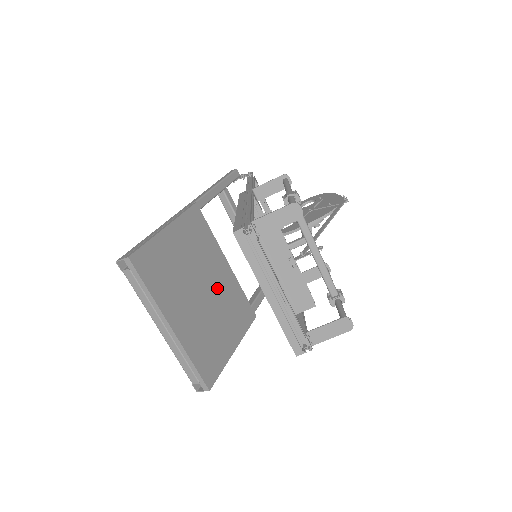
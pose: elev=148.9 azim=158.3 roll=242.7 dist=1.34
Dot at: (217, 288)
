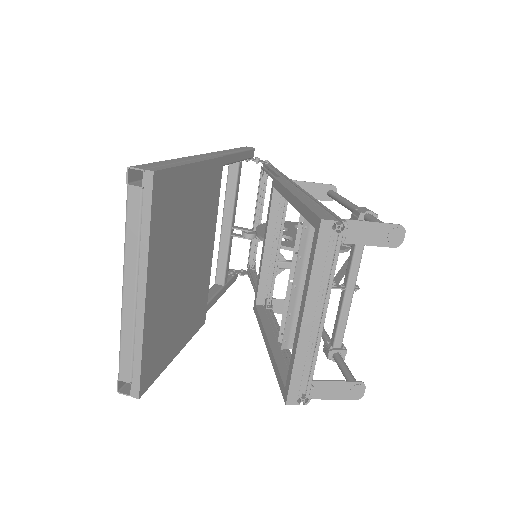
Dot at: (196, 270)
